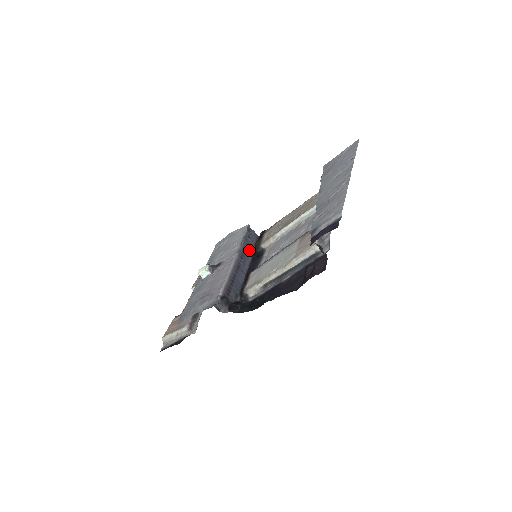
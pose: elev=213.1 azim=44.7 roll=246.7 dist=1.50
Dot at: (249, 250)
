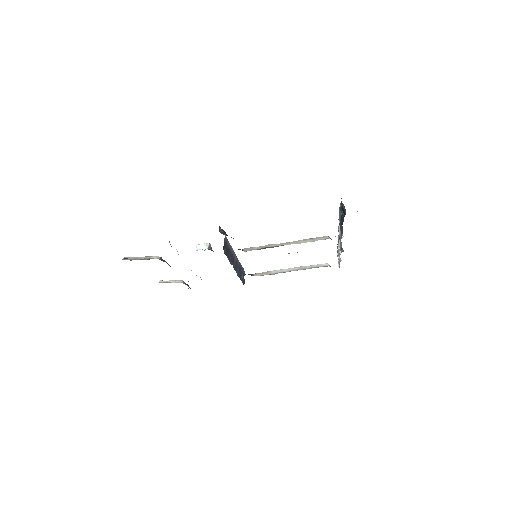
Dot at: (239, 273)
